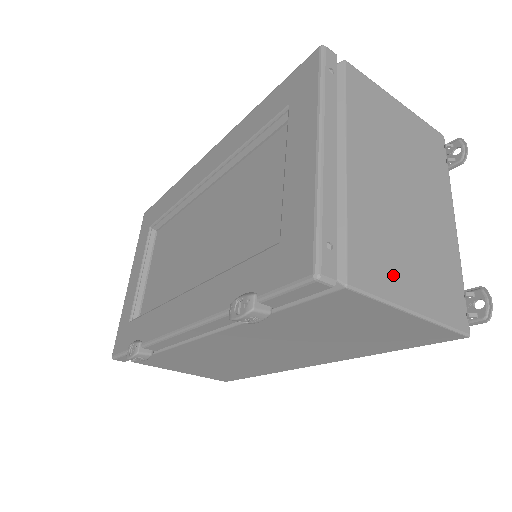
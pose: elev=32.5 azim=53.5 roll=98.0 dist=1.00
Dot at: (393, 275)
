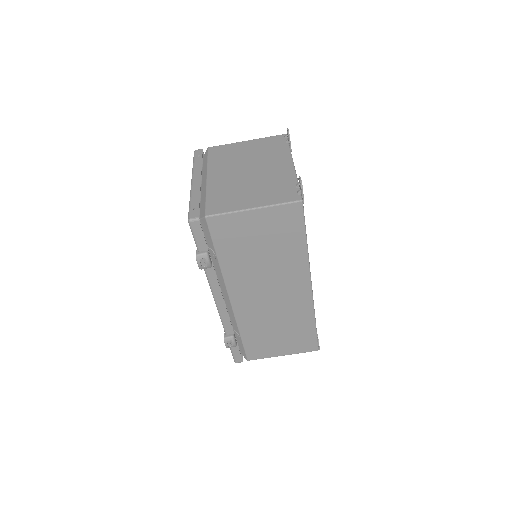
Dot at: (237, 202)
